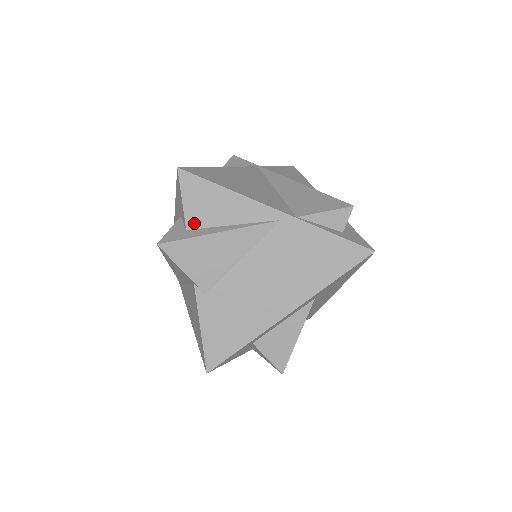
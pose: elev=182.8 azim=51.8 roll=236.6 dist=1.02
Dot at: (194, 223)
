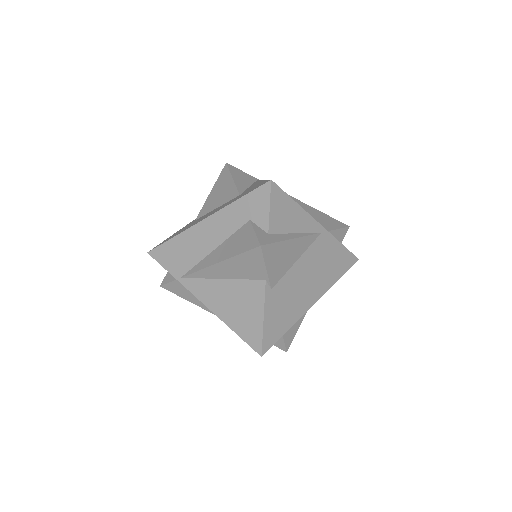
Dot at: (274, 229)
